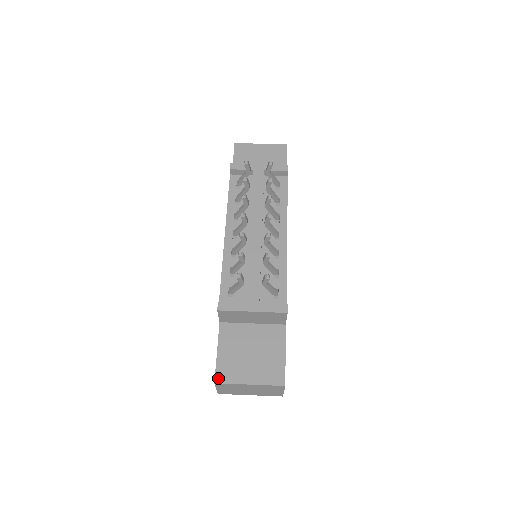
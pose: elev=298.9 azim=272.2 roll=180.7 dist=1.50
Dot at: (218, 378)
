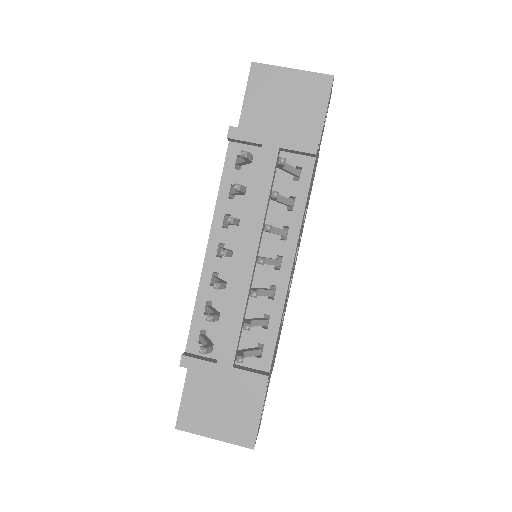
Dot at: (180, 424)
